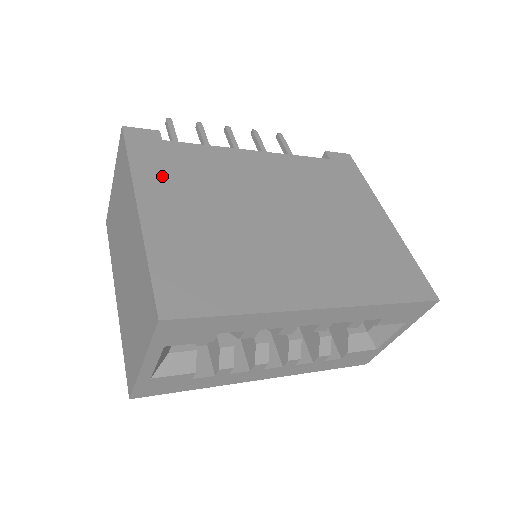
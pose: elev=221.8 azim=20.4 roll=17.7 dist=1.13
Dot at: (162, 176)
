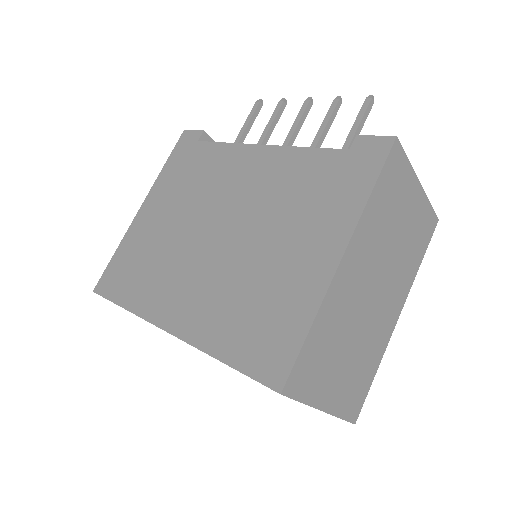
Dot at: (171, 180)
